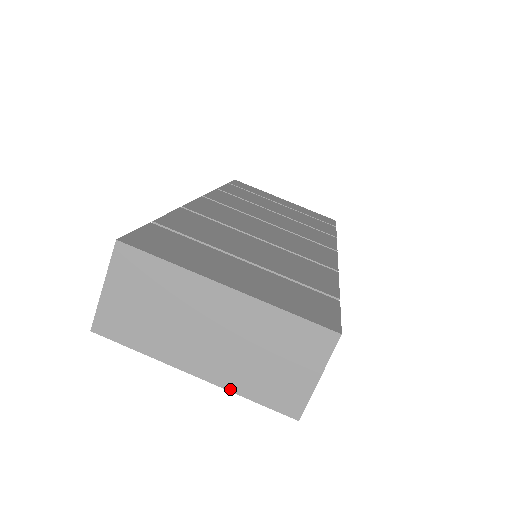
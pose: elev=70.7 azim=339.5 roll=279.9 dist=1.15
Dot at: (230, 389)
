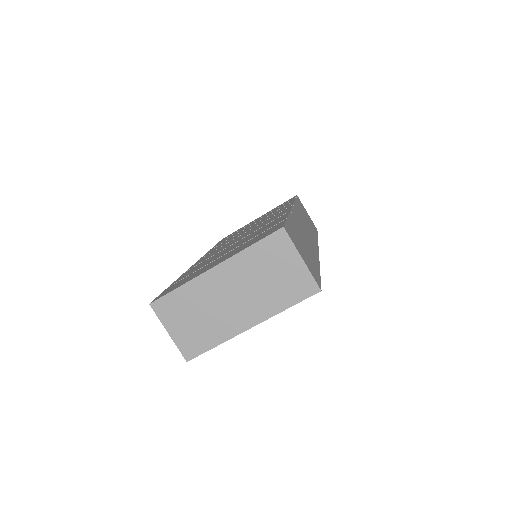
Dot at: (274, 314)
